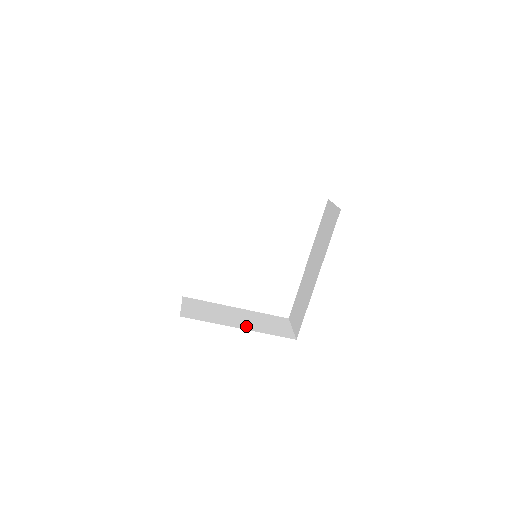
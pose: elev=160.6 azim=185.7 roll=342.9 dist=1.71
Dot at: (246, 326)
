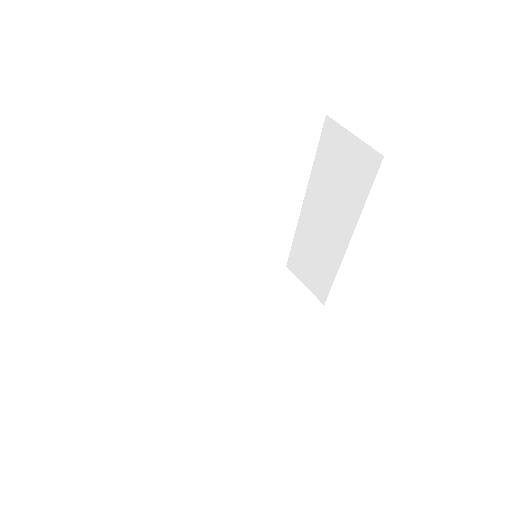
Dot at: (265, 330)
